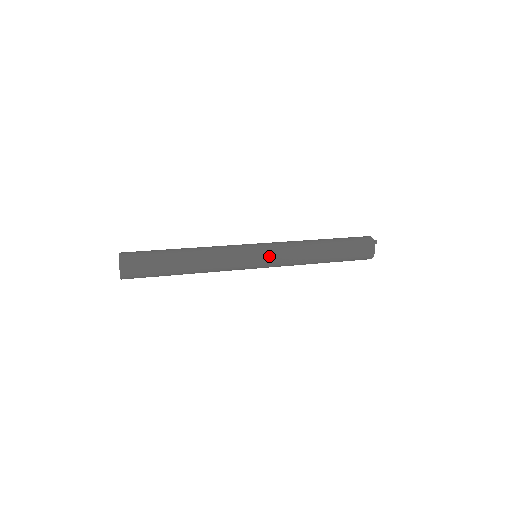
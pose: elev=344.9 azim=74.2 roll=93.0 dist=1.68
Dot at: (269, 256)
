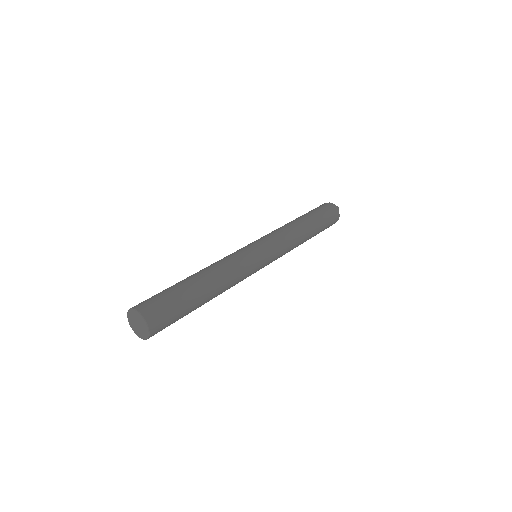
Dot at: (273, 256)
